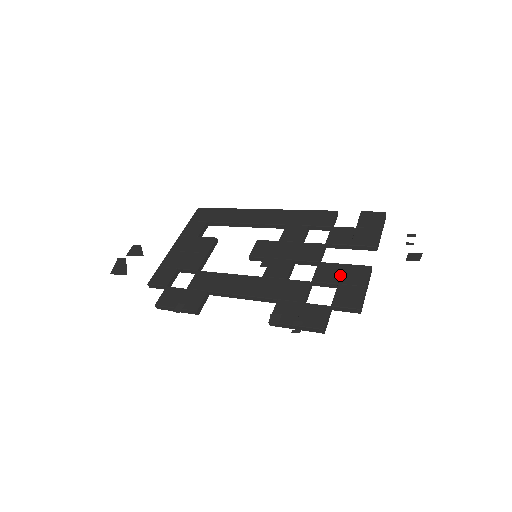
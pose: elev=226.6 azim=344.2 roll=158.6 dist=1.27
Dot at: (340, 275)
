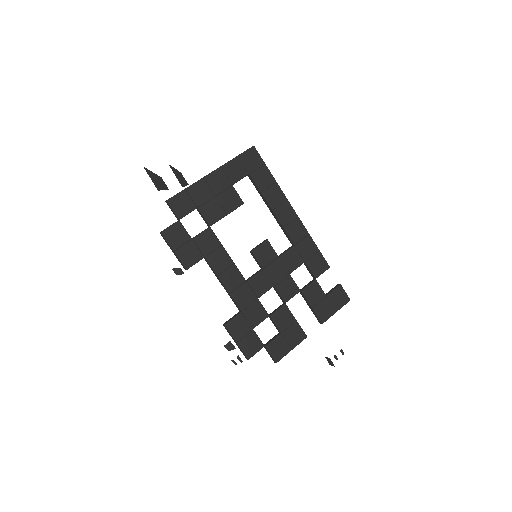
Dot at: (288, 327)
